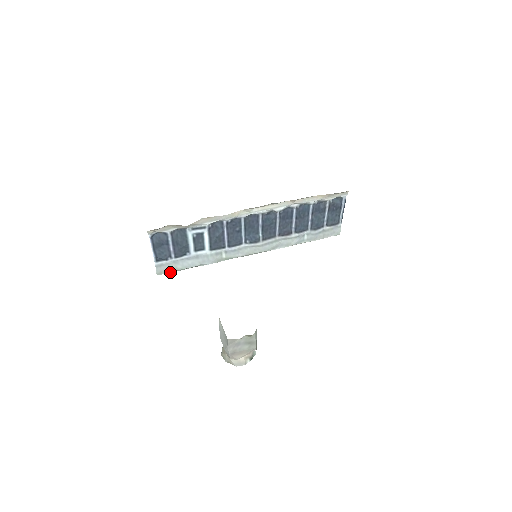
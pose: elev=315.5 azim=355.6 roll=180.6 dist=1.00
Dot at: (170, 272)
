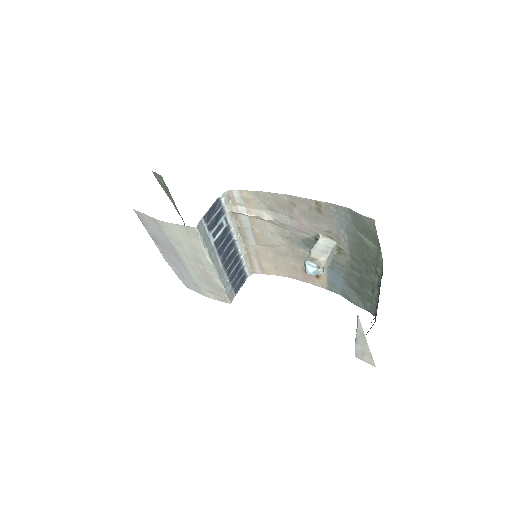
Dot at: (198, 233)
